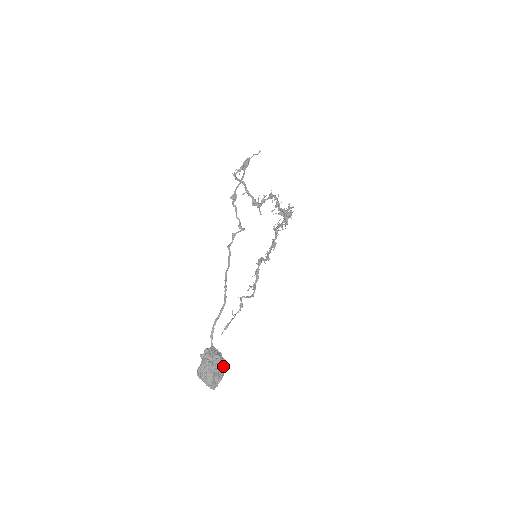
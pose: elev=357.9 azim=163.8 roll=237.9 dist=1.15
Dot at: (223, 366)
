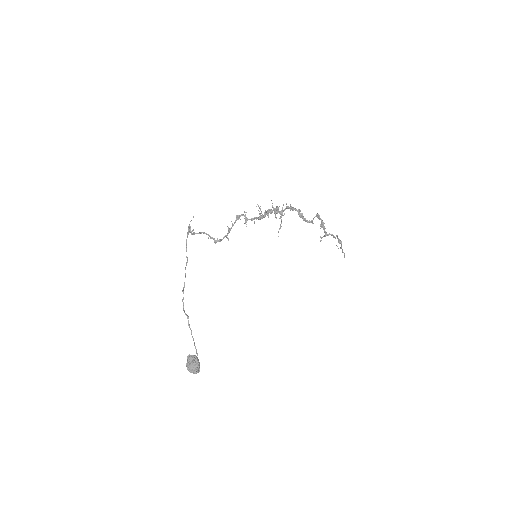
Dot at: (194, 364)
